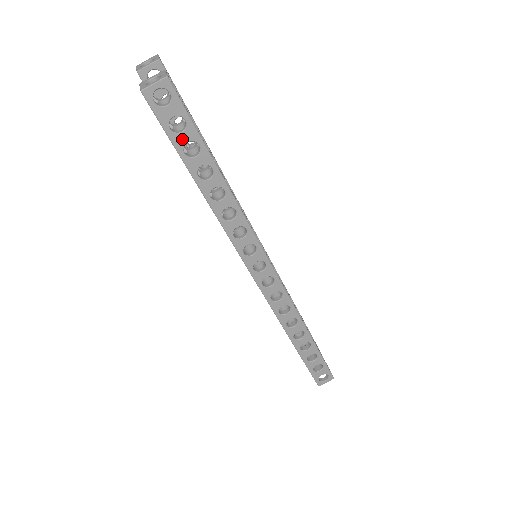
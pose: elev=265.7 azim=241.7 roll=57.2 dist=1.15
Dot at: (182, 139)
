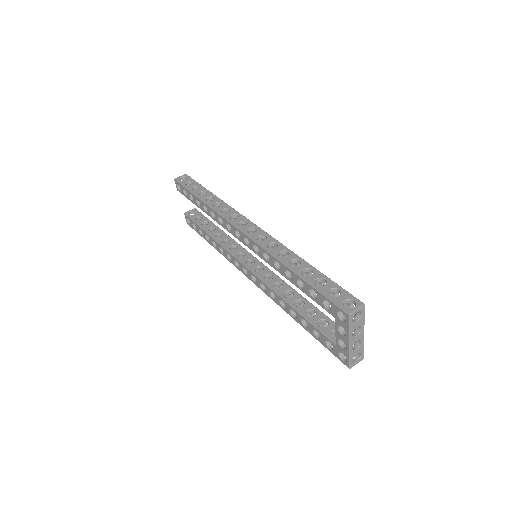
Dot at: (191, 186)
